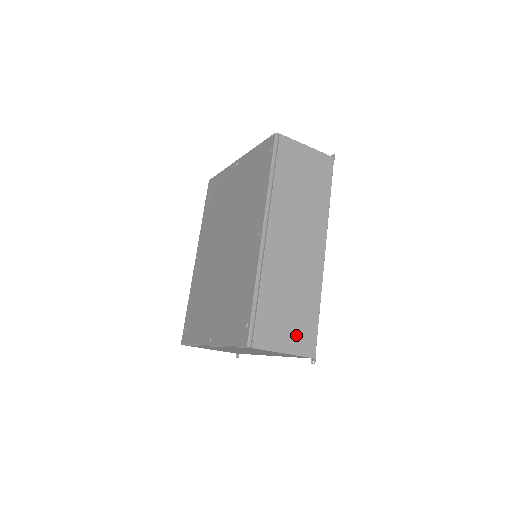
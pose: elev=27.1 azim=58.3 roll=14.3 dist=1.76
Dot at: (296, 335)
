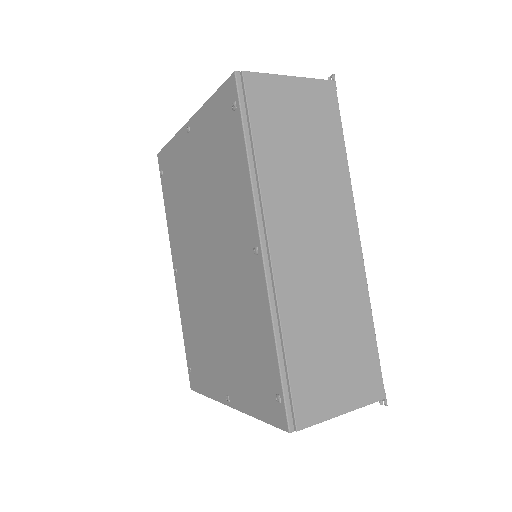
Dot at: (352, 380)
